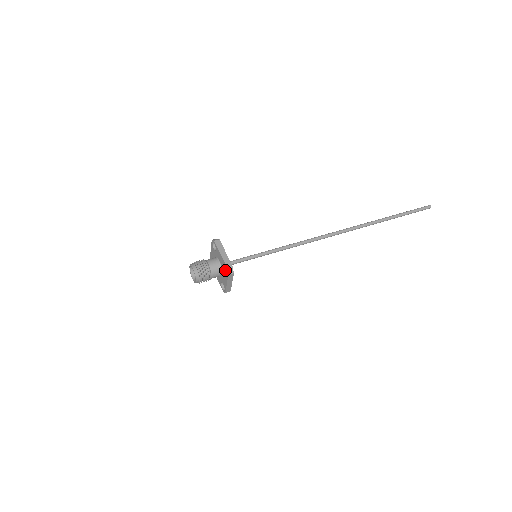
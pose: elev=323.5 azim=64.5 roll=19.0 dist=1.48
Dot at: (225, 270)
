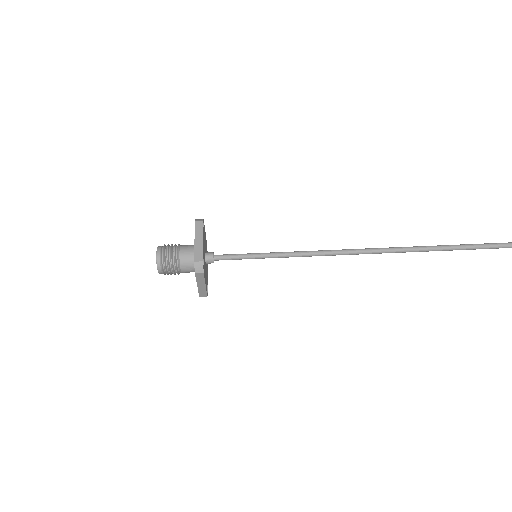
Dot at: occluded
